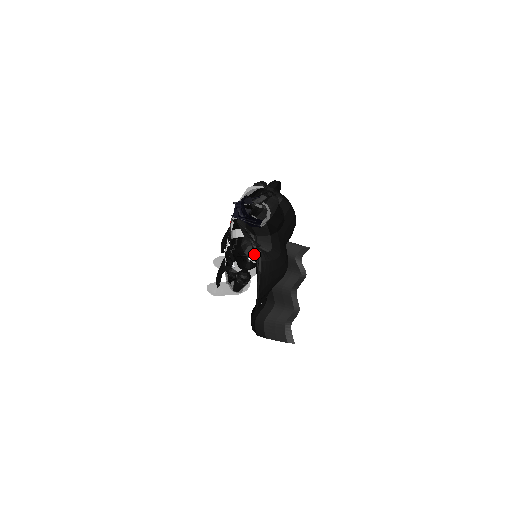
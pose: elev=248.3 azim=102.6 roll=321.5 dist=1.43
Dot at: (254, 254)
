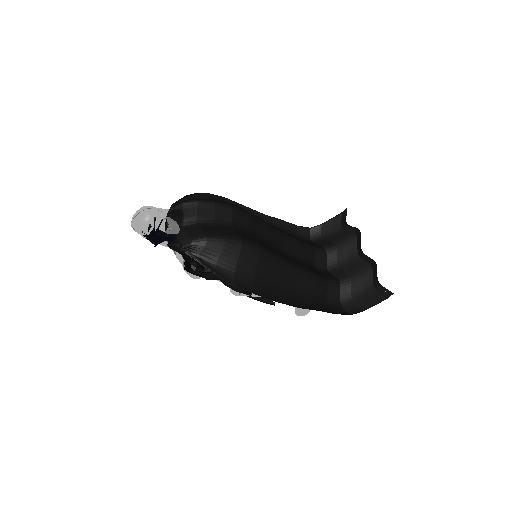
Dot at: (187, 255)
